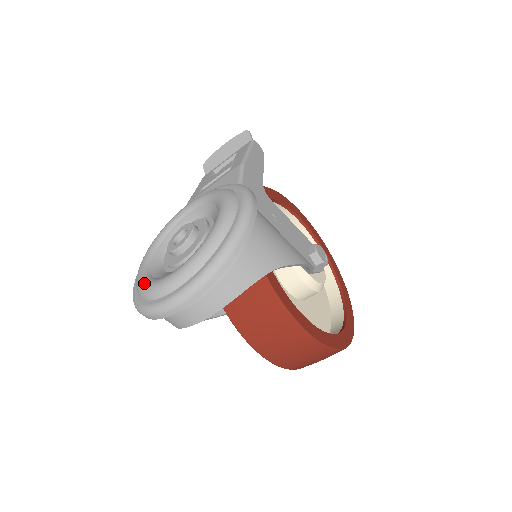
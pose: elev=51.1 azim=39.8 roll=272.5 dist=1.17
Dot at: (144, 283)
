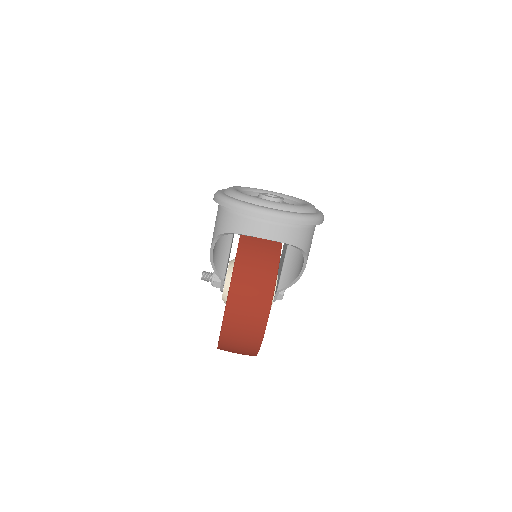
Dot at: occluded
